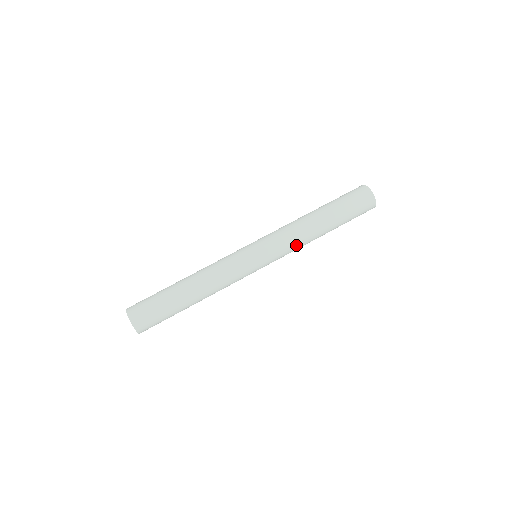
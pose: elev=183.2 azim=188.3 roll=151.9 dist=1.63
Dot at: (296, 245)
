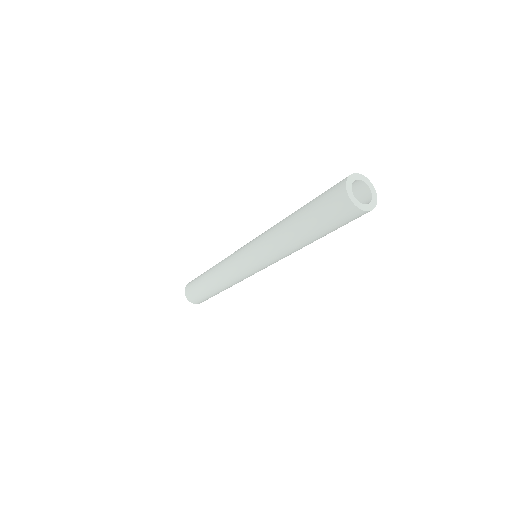
Dot at: (285, 256)
